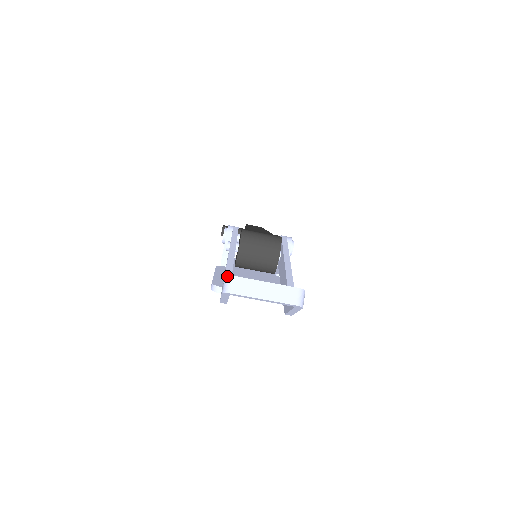
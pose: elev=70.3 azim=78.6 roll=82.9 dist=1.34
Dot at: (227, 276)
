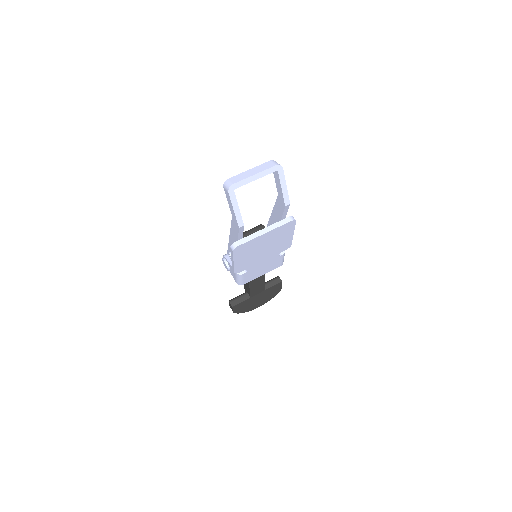
Dot at: (224, 183)
